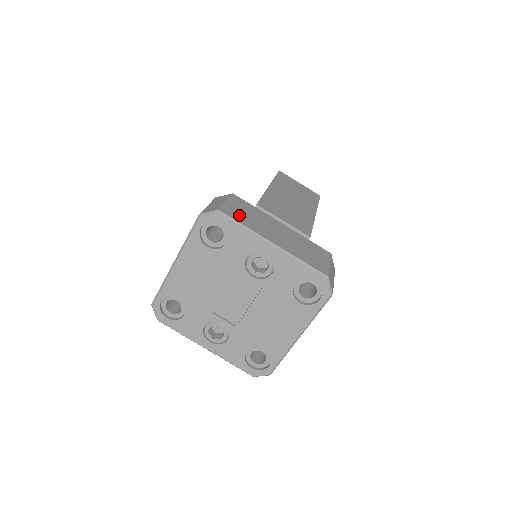
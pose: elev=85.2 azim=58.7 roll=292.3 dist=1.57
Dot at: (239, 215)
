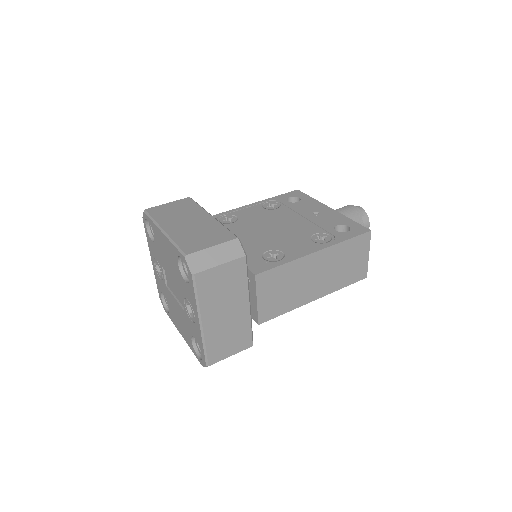
Dot at: (210, 285)
